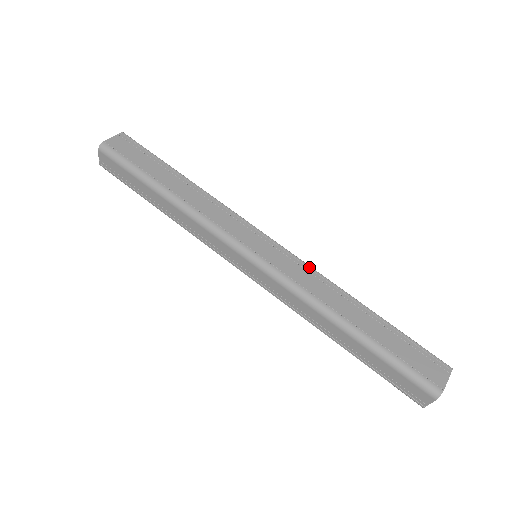
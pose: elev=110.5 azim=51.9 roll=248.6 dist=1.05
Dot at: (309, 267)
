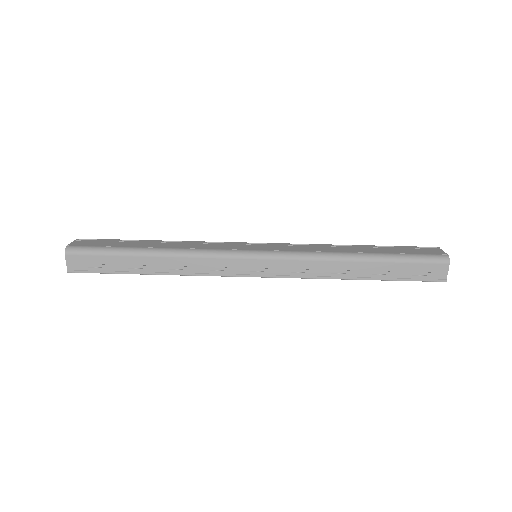
Dot at: (299, 244)
